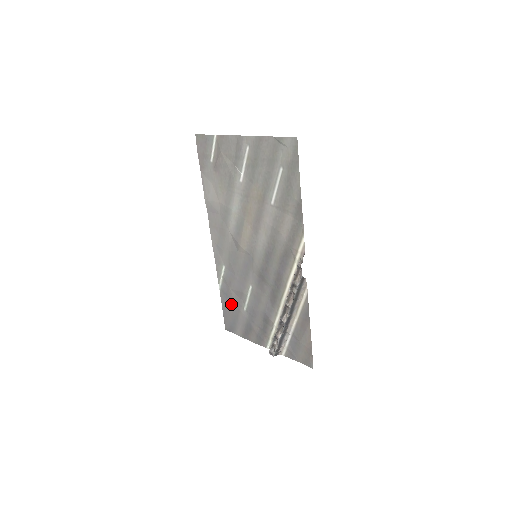
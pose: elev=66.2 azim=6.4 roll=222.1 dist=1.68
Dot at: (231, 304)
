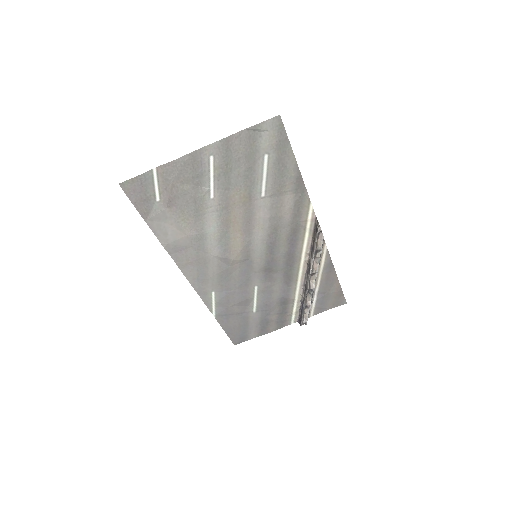
Dot at: (235, 319)
